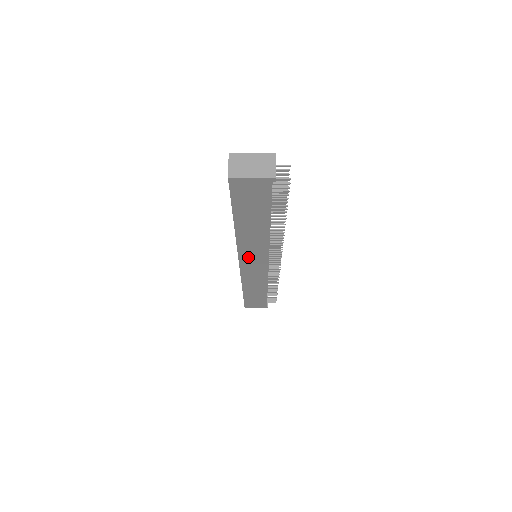
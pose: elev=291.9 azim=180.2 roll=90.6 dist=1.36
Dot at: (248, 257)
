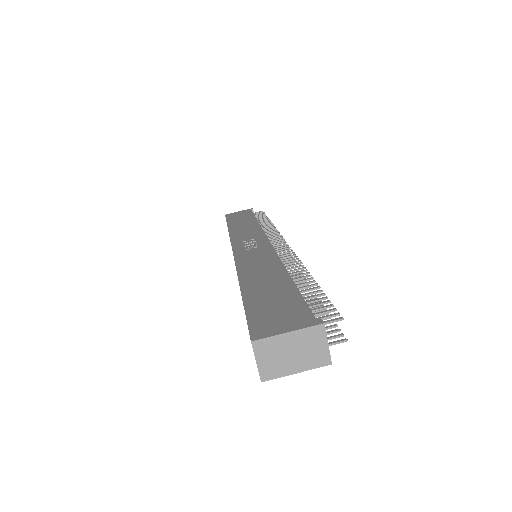
Dot at: occluded
